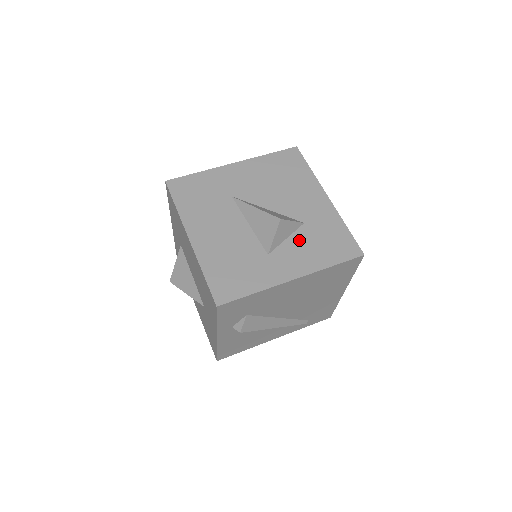
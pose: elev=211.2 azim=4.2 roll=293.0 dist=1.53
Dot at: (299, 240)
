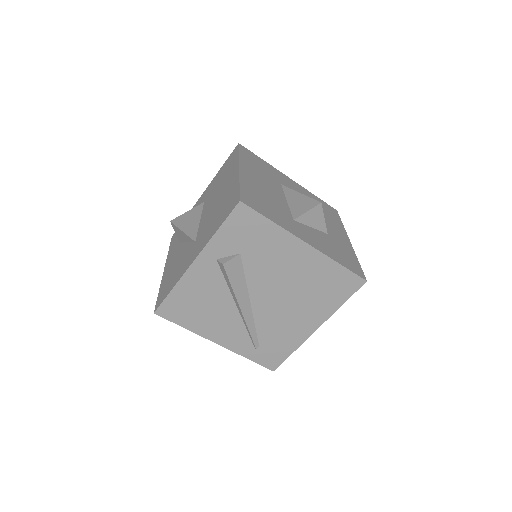
Dot at: (320, 235)
